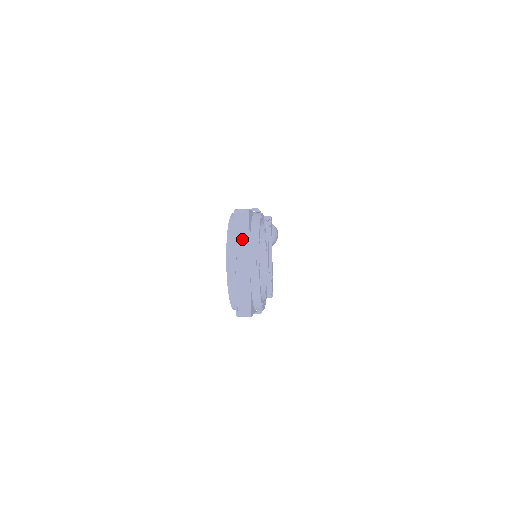
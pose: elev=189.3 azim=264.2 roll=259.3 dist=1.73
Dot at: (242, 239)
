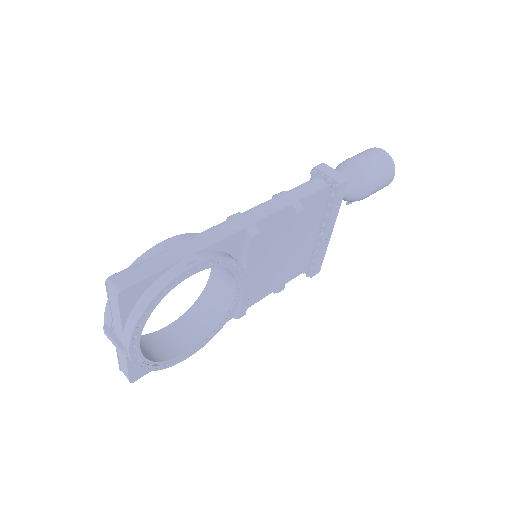
Dot at: (116, 315)
